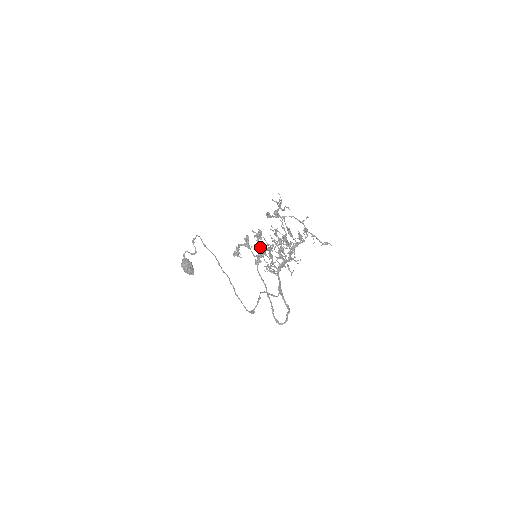
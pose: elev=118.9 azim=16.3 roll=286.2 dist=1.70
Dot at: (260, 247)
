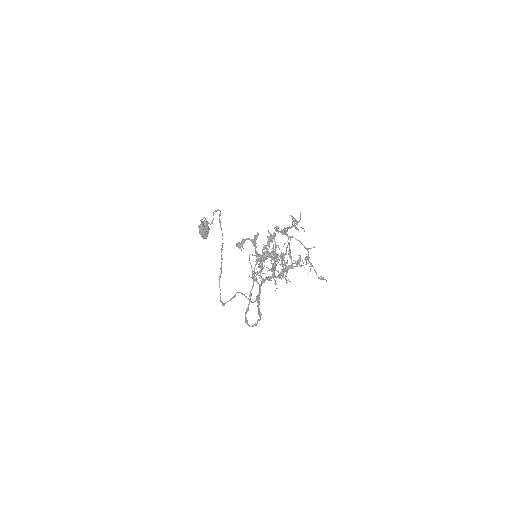
Dot at: (252, 254)
